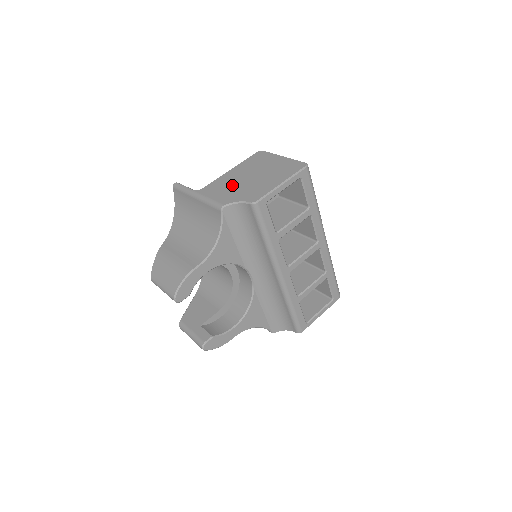
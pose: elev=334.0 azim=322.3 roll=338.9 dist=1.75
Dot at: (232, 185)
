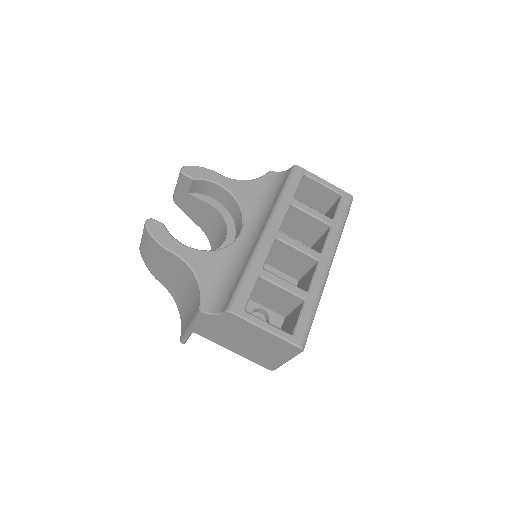
Dot at: occluded
